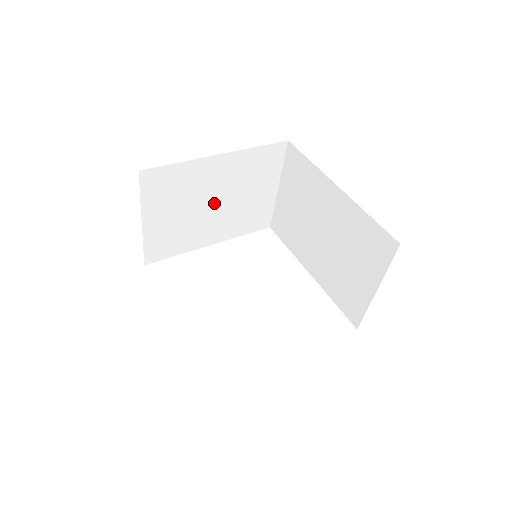
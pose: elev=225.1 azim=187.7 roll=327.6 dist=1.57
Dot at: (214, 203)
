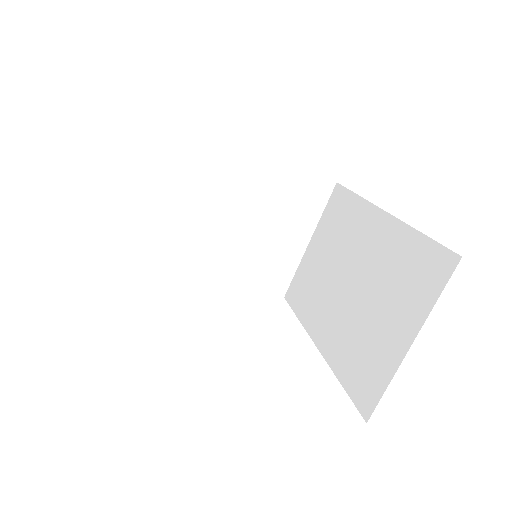
Dot at: (230, 216)
